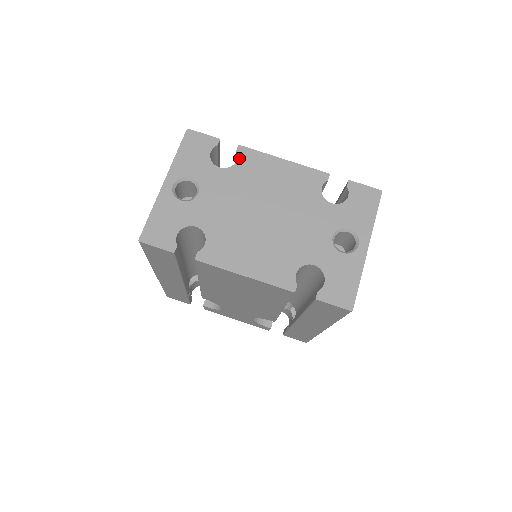
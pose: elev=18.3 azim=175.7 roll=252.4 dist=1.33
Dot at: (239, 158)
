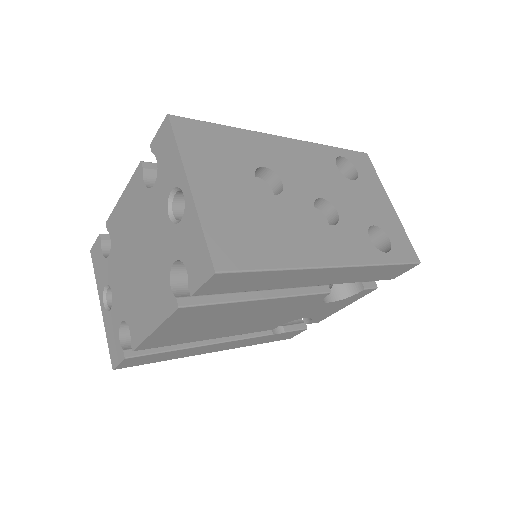
Dot at: (110, 233)
